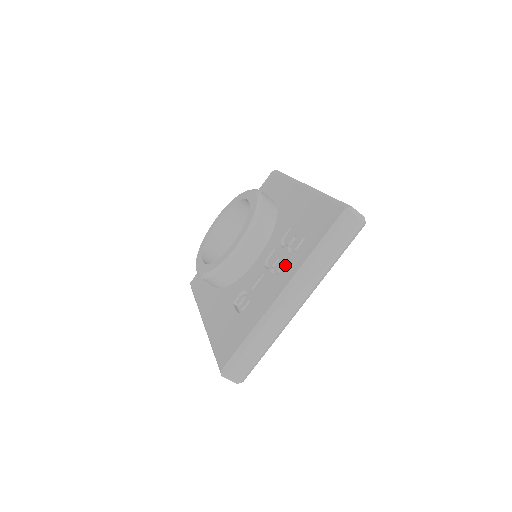
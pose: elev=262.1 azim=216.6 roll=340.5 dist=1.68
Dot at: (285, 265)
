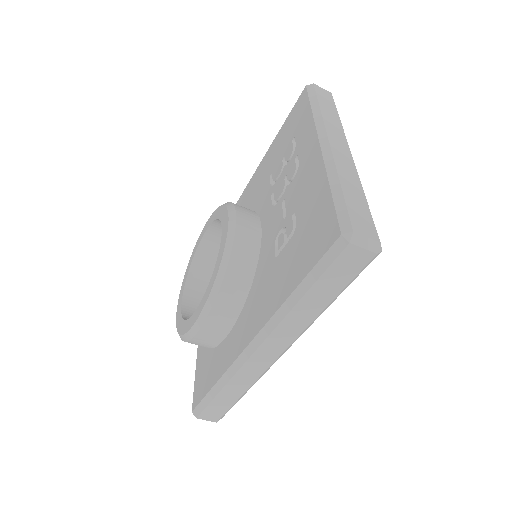
Dot at: (298, 157)
